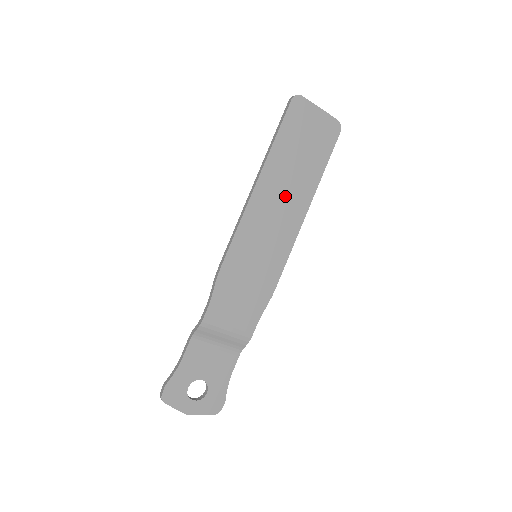
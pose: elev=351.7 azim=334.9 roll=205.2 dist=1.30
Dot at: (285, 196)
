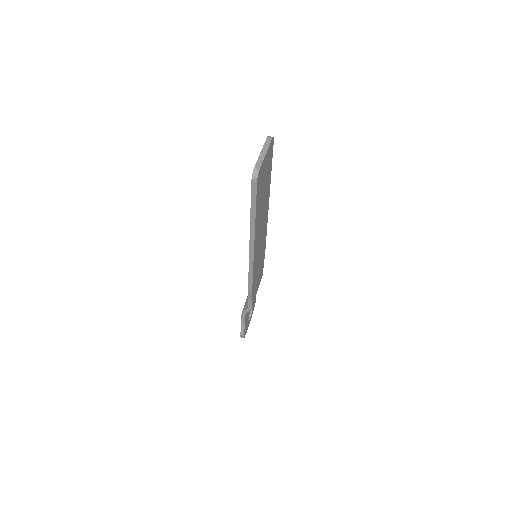
Dot at: (262, 220)
